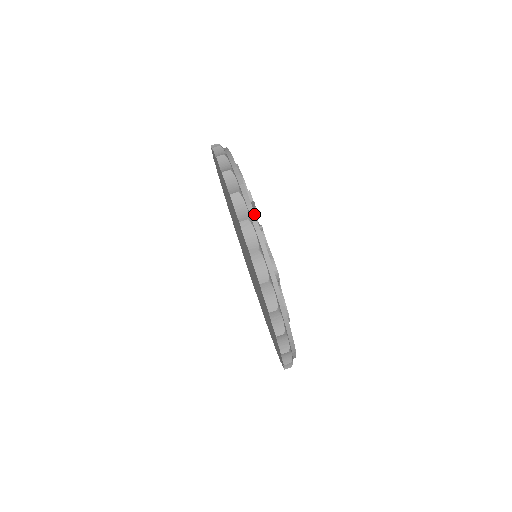
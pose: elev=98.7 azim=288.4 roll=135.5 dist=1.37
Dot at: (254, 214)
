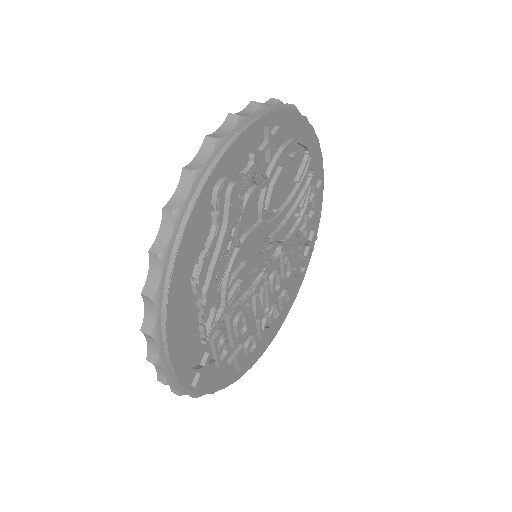
Dot at: (252, 123)
